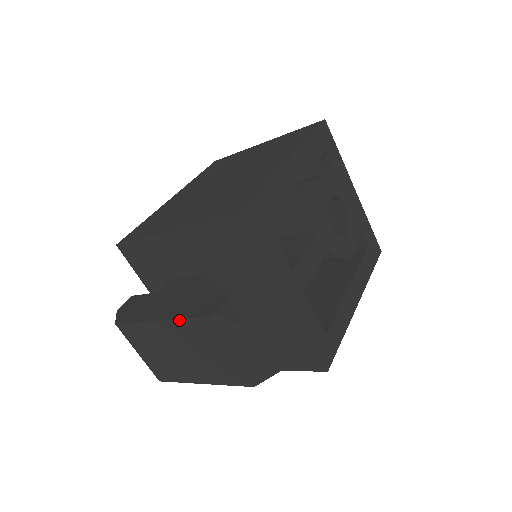
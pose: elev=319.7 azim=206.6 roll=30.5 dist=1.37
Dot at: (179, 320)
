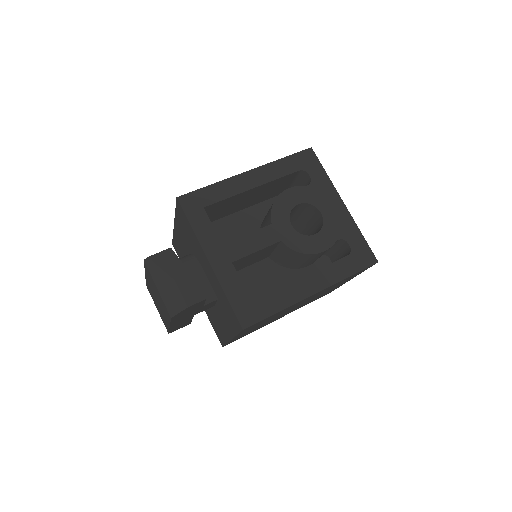
Dot at: (145, 269)
